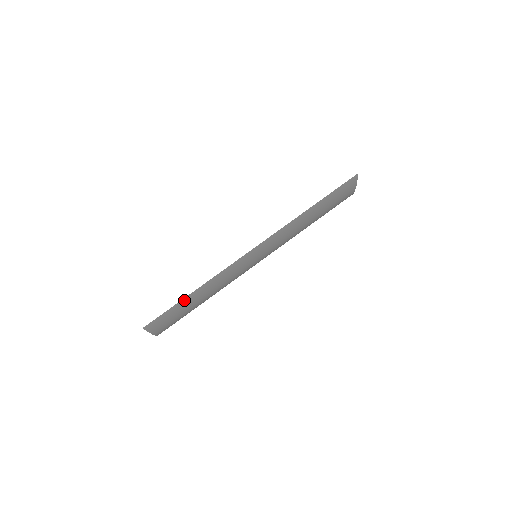
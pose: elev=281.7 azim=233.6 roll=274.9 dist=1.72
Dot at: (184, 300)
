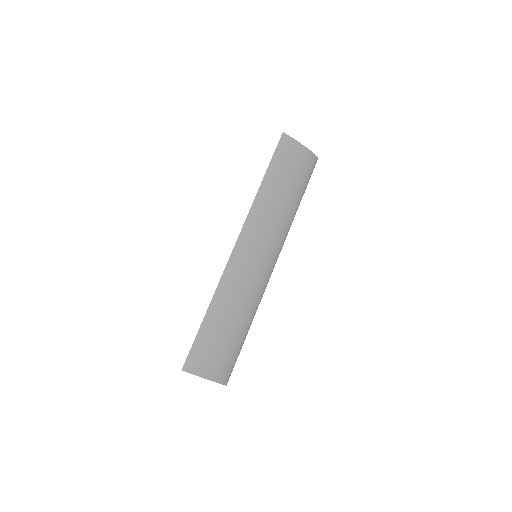
Dot at: (205, 326)
